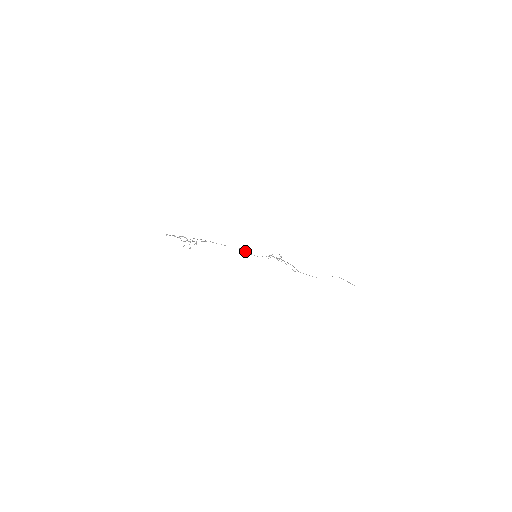
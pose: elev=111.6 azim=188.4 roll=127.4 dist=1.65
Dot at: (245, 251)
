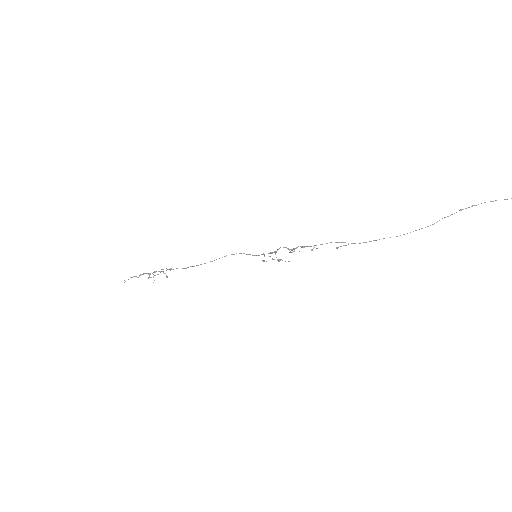
Dot at: occluded
